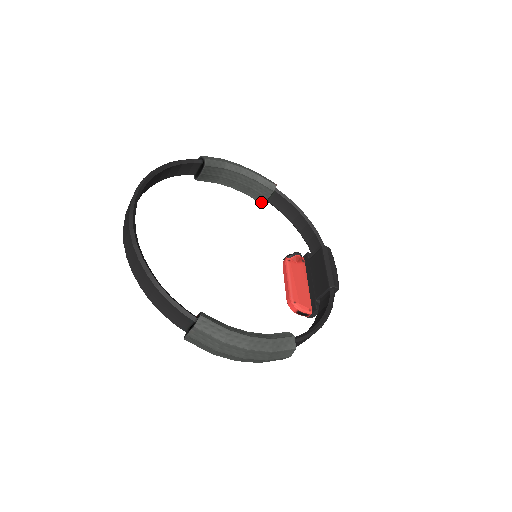
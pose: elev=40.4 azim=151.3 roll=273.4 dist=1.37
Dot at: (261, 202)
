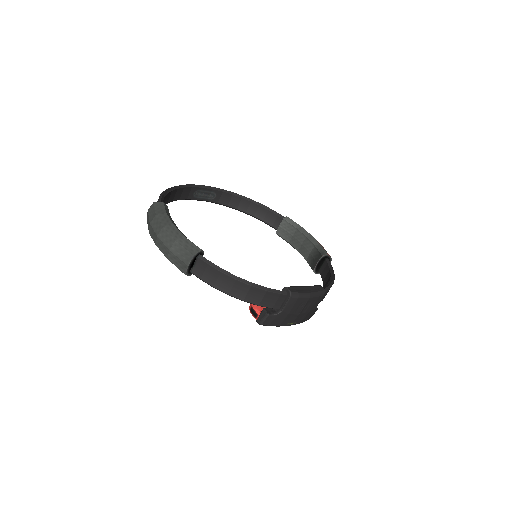
Dot at: (312, 268)
